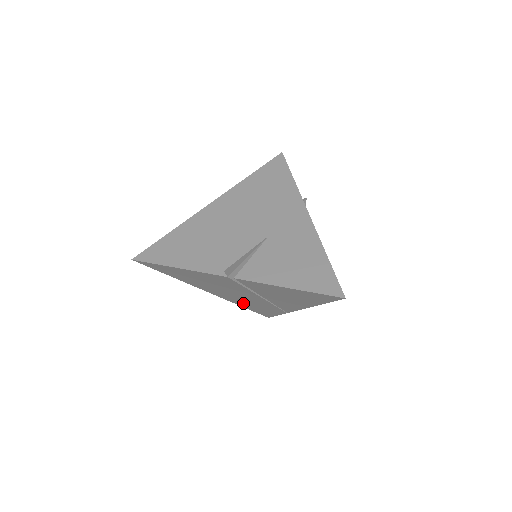
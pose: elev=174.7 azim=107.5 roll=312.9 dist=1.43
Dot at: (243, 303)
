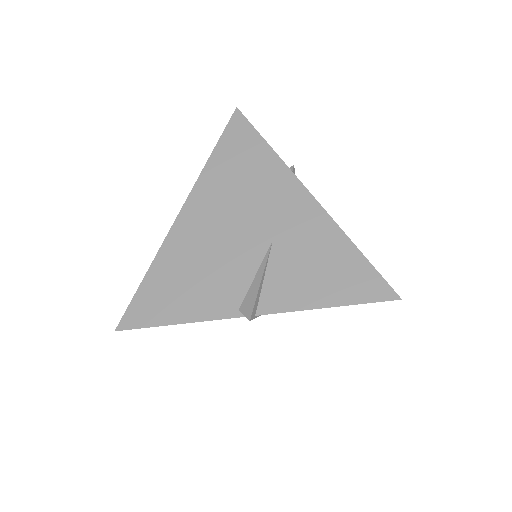
Dot at: occluded
